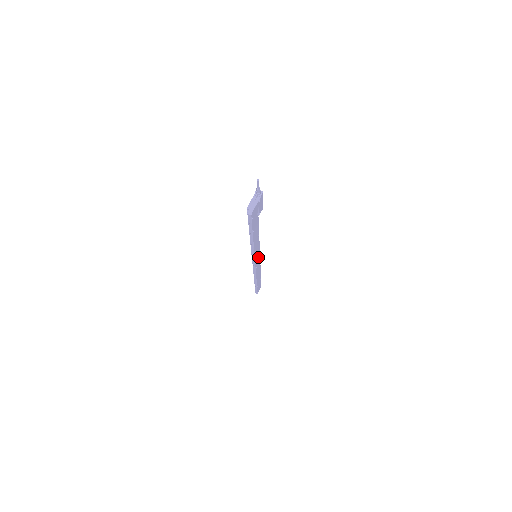
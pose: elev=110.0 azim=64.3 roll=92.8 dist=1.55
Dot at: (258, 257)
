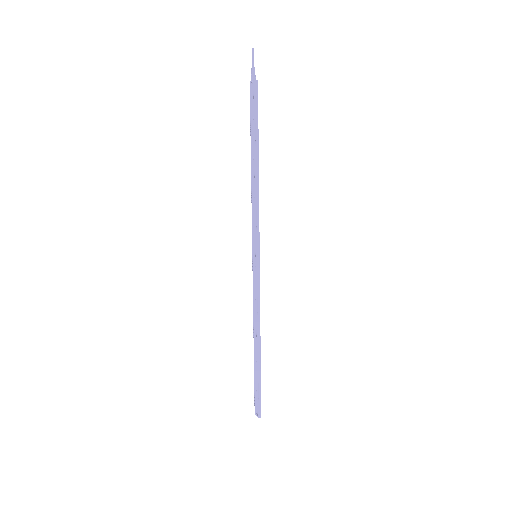
Dot at: occluded
